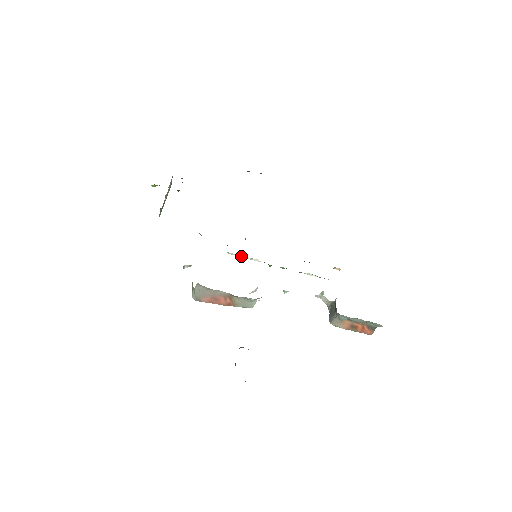
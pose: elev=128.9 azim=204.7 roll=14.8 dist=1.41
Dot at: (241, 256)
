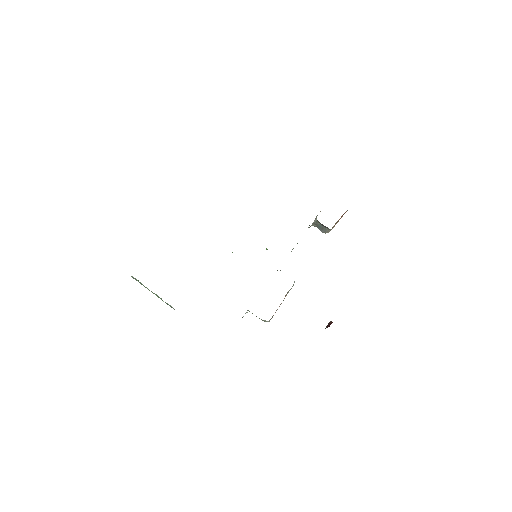
Dot at: occluded
